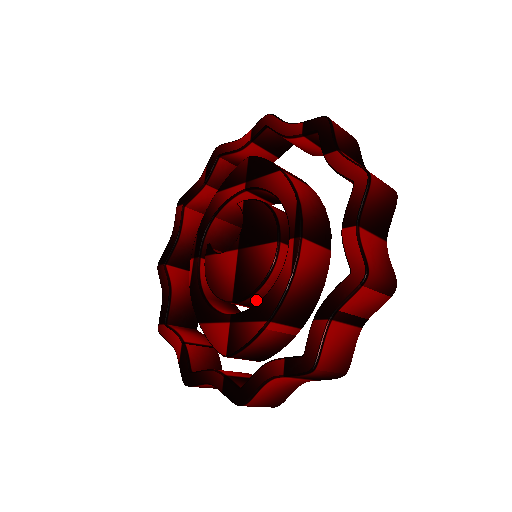
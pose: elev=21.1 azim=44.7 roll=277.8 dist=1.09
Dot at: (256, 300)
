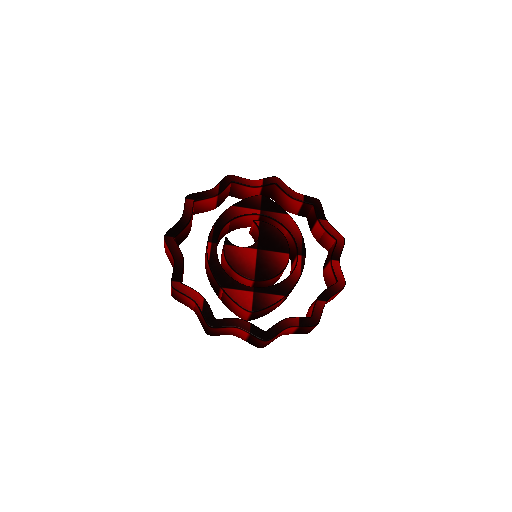
Dot at: (265, 283)
